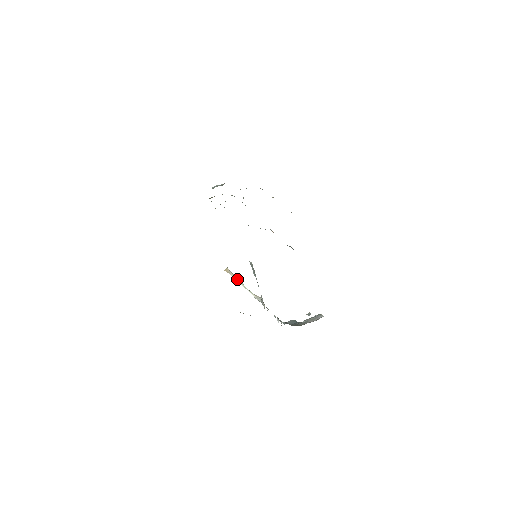
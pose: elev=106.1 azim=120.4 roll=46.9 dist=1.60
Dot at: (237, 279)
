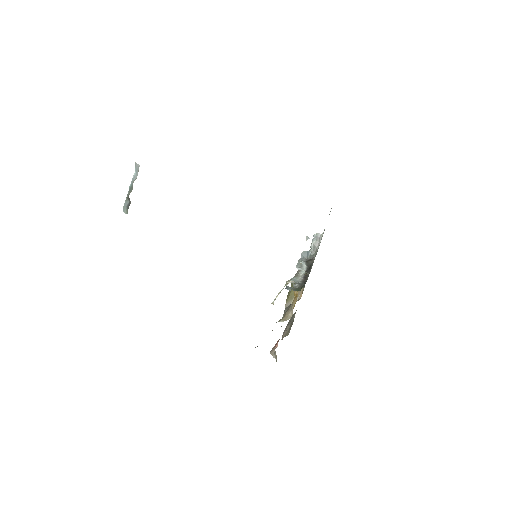
Dot at: occluded
